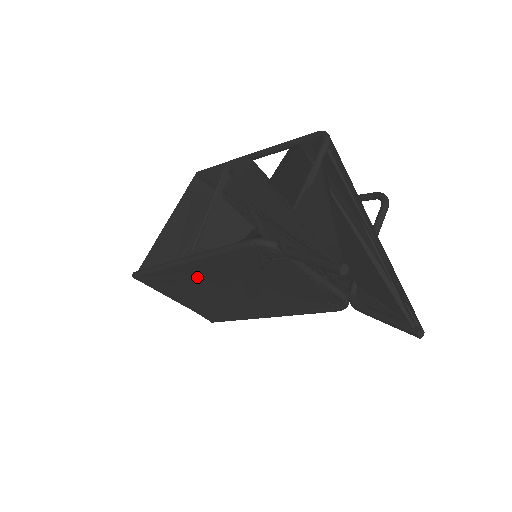
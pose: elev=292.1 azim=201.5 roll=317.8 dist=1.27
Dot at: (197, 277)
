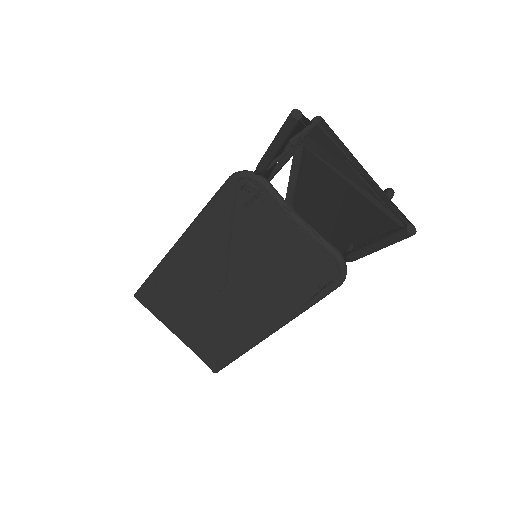
Dot at: (191, 270)
